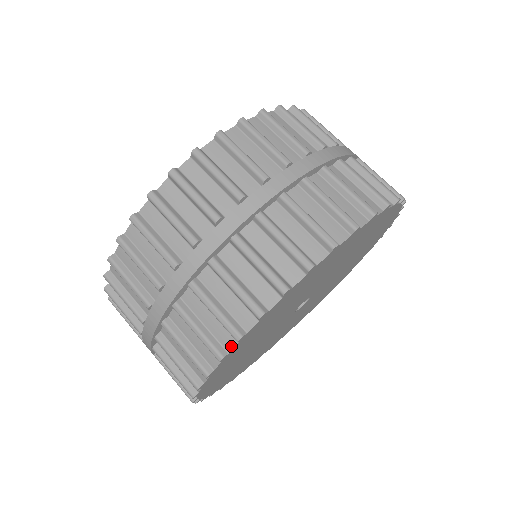
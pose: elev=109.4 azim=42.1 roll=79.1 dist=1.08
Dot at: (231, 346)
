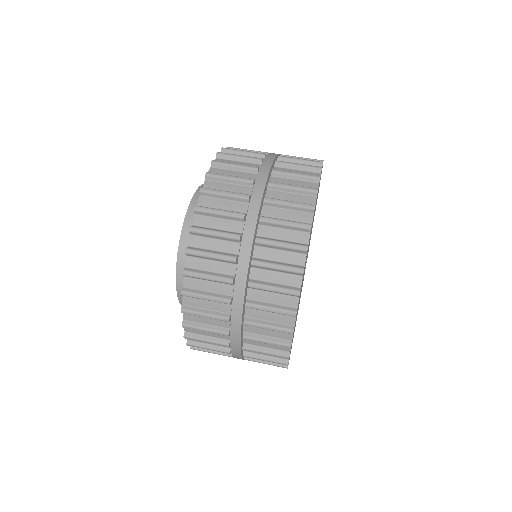
Dot at: (303, 260)
